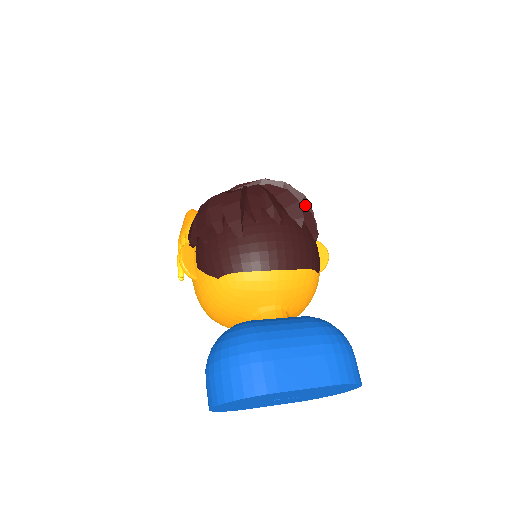
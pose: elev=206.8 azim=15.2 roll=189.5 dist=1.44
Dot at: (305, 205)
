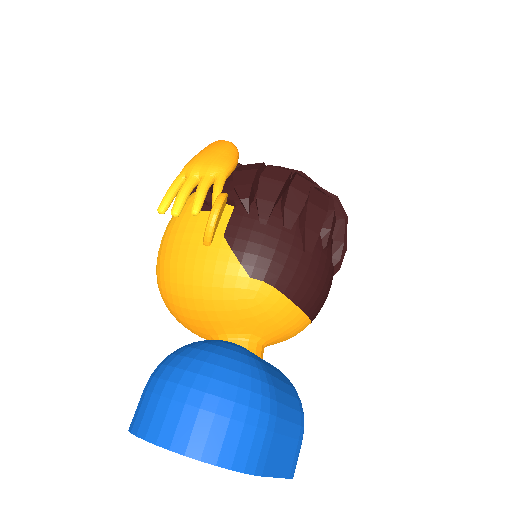
Dot at: occluded
